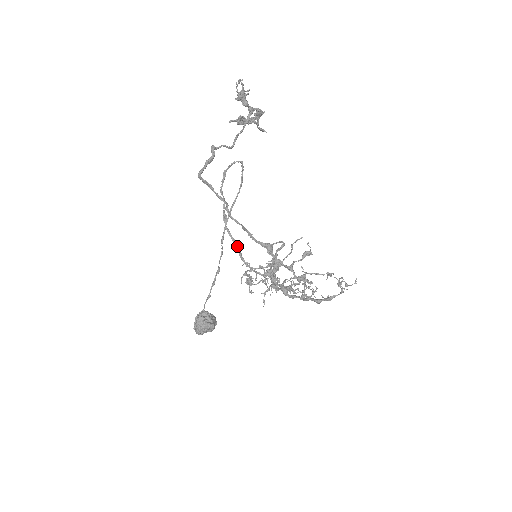
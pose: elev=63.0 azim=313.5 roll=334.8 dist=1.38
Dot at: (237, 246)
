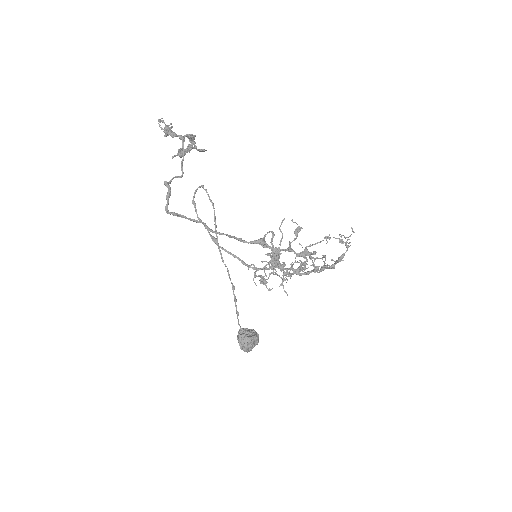
Dot at: (236, 257)
